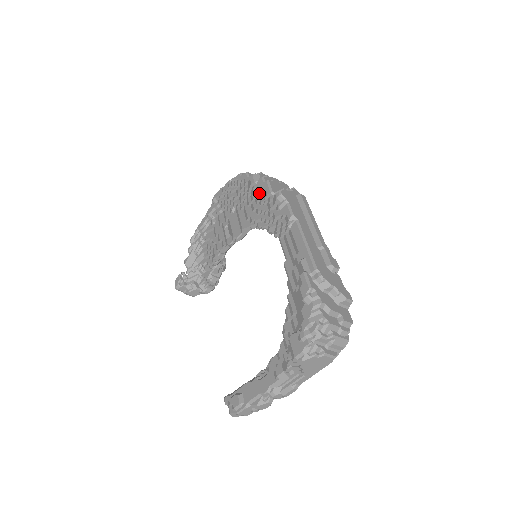
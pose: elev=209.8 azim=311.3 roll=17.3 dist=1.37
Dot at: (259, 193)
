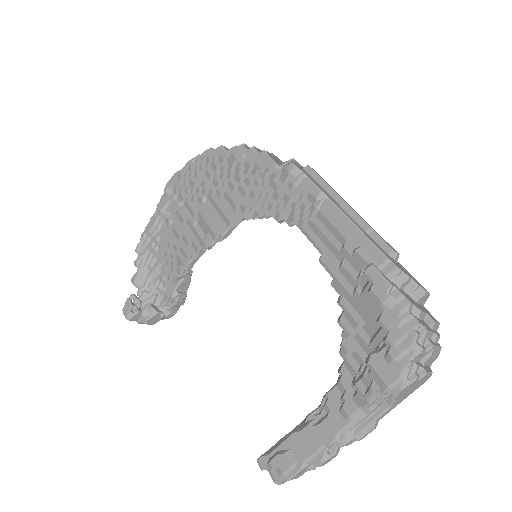
Dot at: (251, 170)
